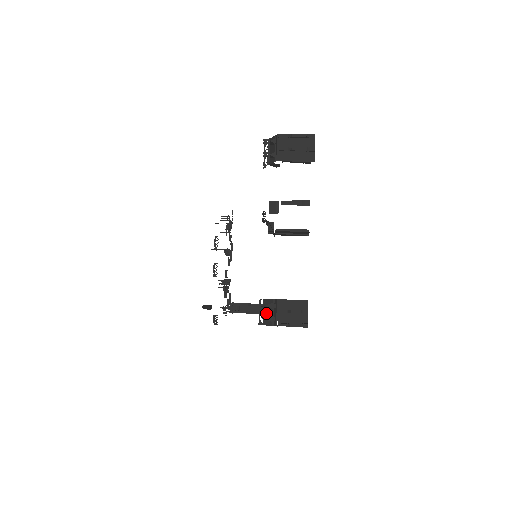
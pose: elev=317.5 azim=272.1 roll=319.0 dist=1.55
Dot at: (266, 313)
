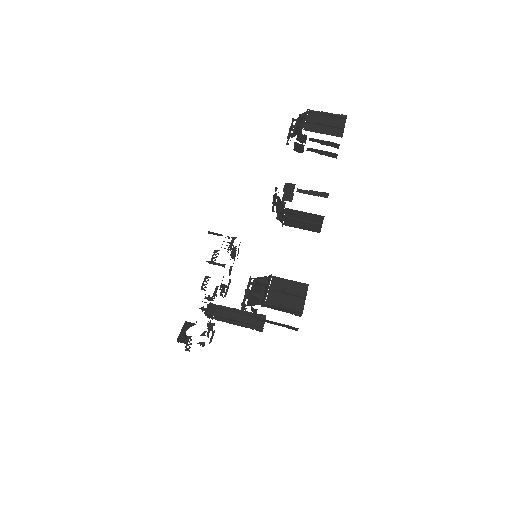
Dot at: (254, 292)
